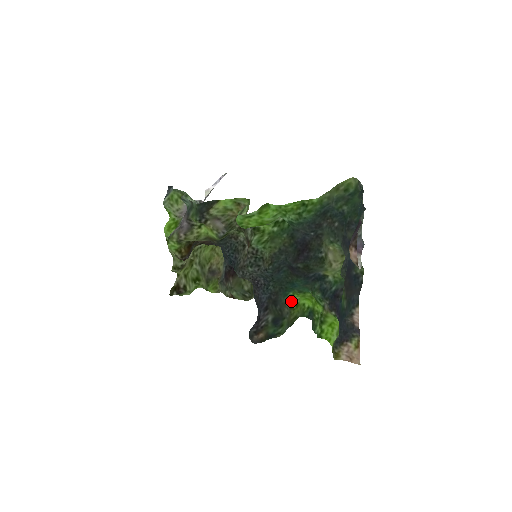
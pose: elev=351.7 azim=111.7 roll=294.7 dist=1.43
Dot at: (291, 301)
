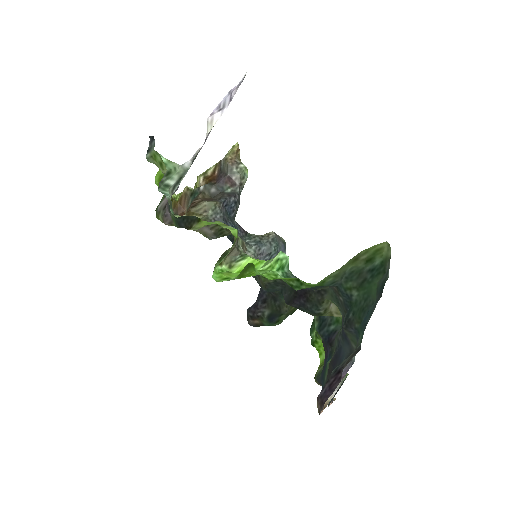
Dot at: occluded
